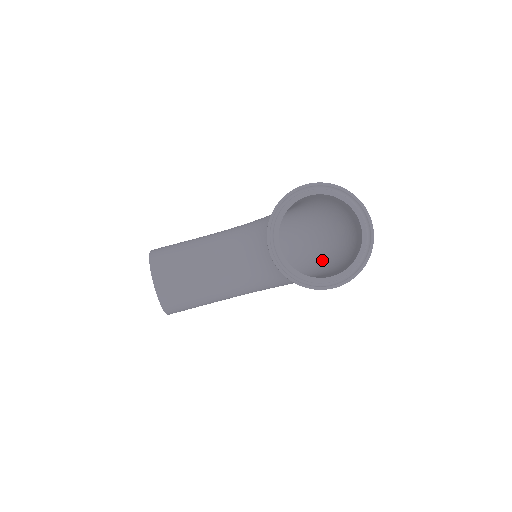
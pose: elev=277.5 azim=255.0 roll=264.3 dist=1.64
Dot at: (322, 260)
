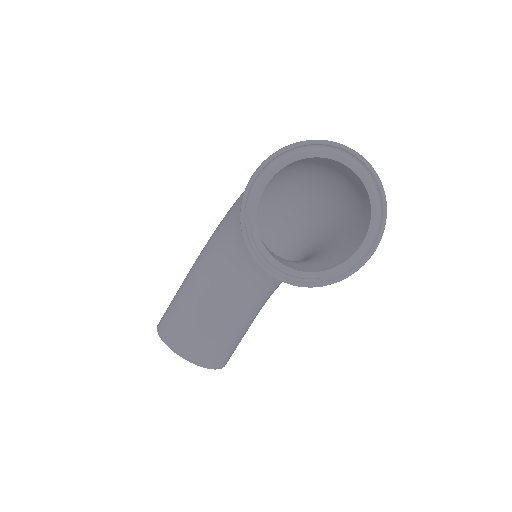
Dot at: (322, 203)
